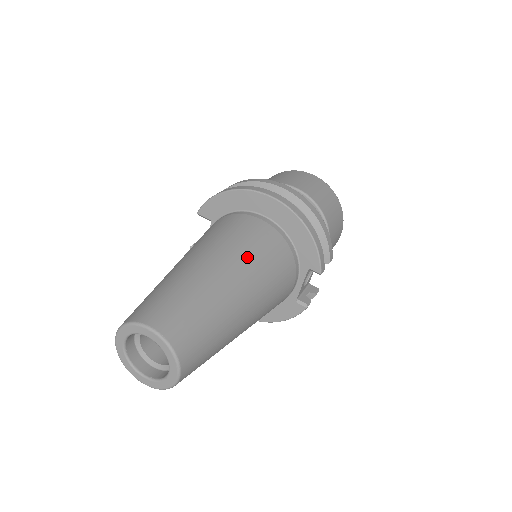
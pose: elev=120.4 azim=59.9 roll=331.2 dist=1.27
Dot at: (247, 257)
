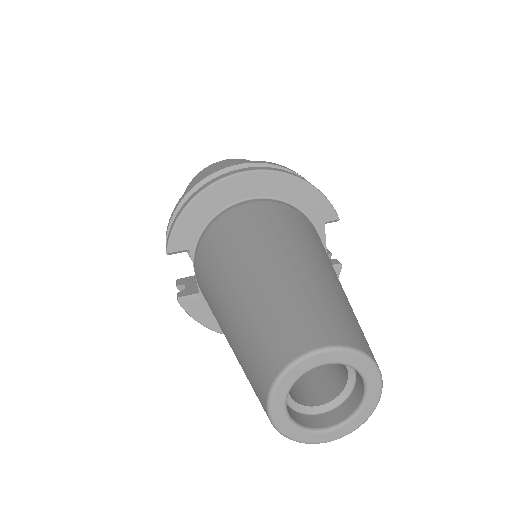
Dot at: (290, 234)
